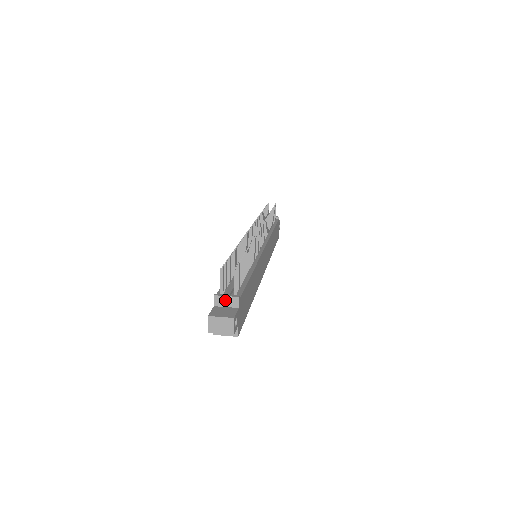
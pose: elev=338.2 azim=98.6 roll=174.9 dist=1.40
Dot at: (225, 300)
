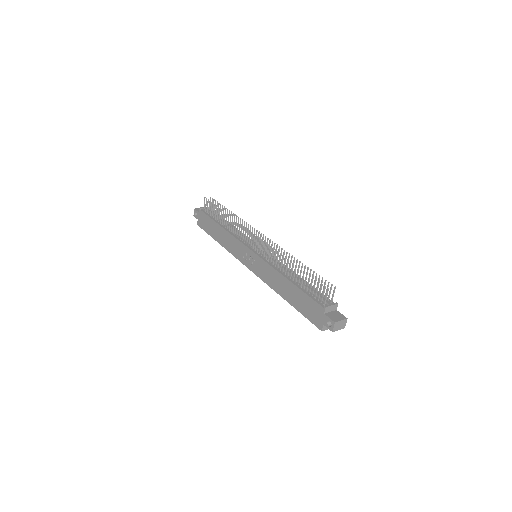
Dot at: (331, 308)
